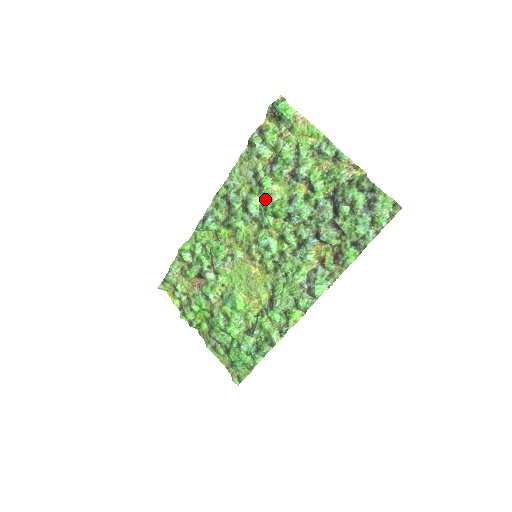
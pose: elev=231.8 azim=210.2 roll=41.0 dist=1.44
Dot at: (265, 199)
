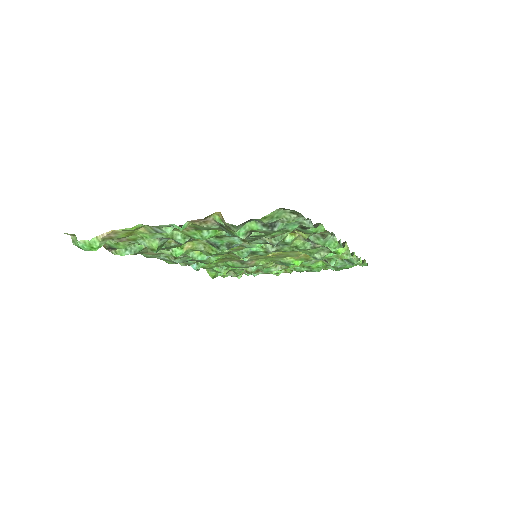
Dot at: occluded
